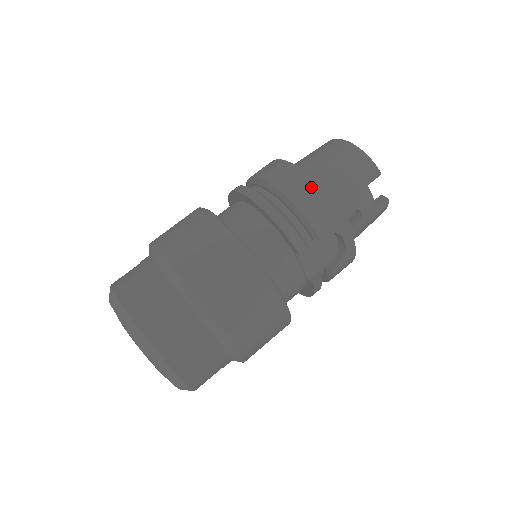
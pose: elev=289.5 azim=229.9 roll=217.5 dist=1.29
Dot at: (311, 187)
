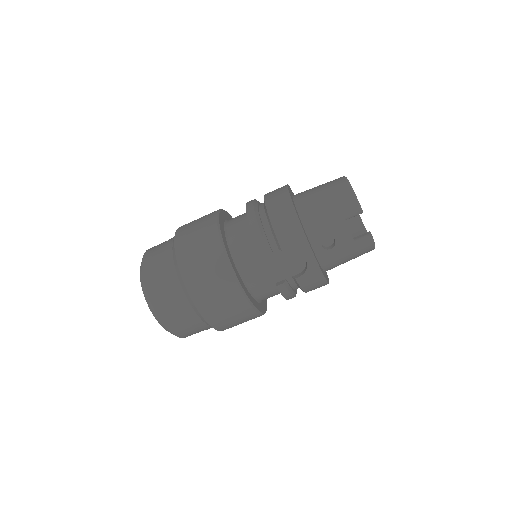
Dot at: (288, 209)
